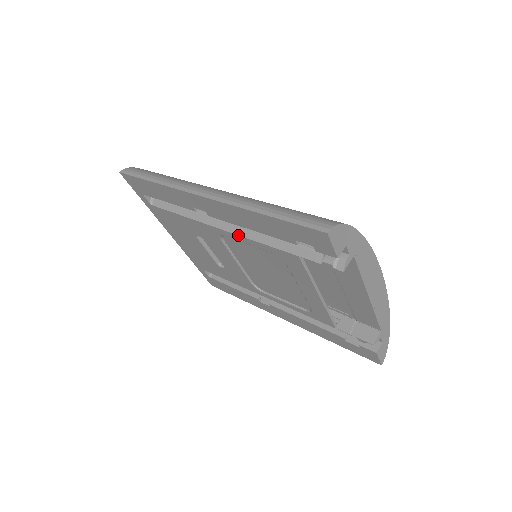
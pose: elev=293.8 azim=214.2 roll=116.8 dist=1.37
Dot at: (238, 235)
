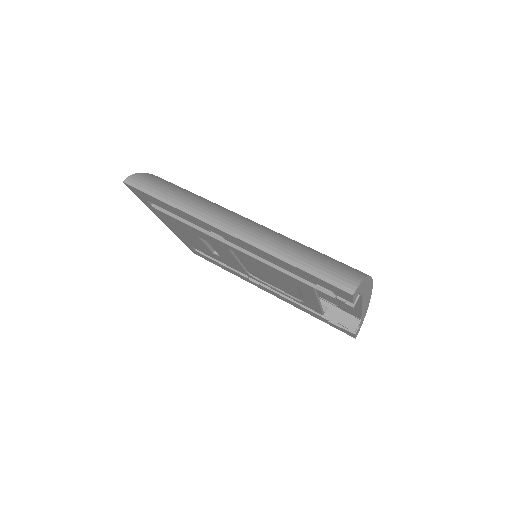
Dot at: (252, 257)
